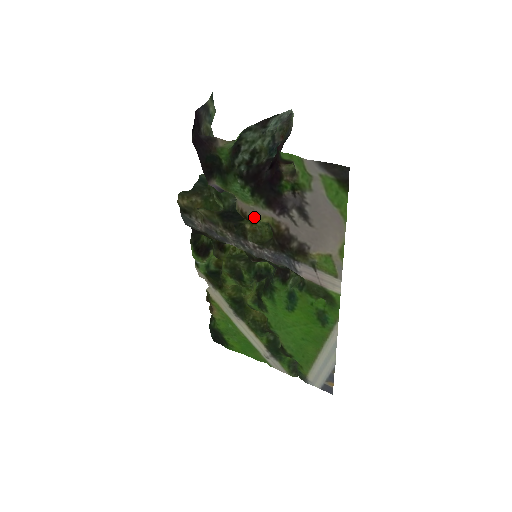
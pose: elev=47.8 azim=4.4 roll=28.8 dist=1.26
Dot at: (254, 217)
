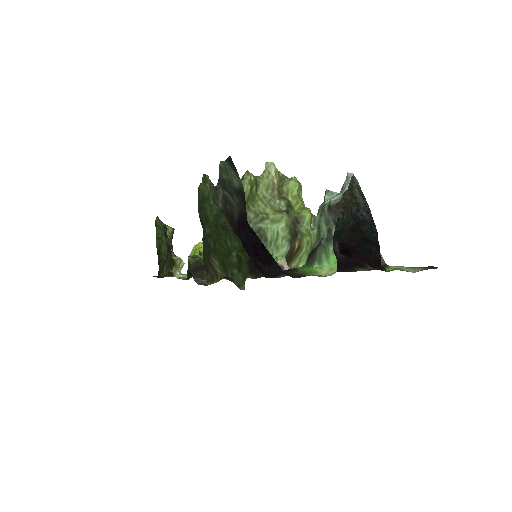
Dot at: occluded
